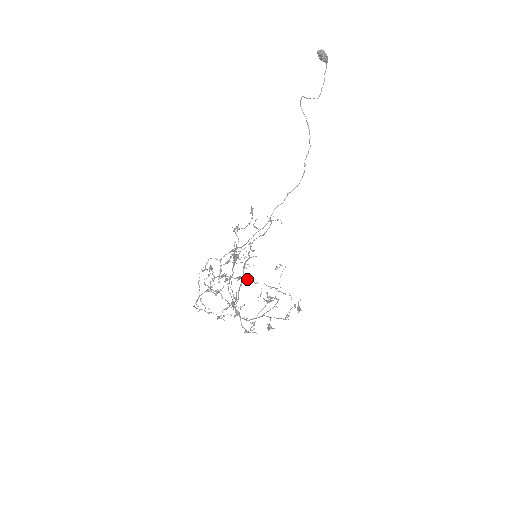
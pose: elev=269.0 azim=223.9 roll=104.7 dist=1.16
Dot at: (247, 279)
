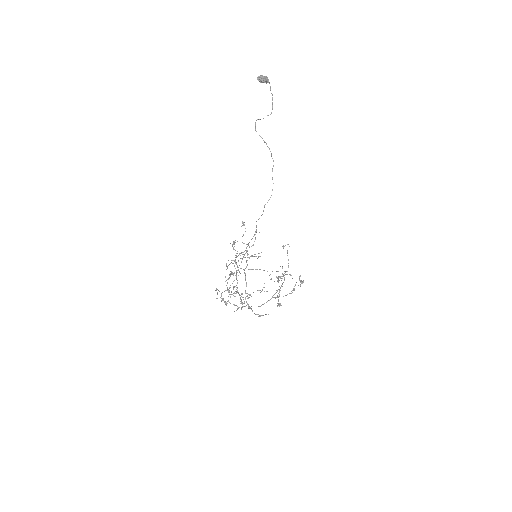
Dot at: occluded
